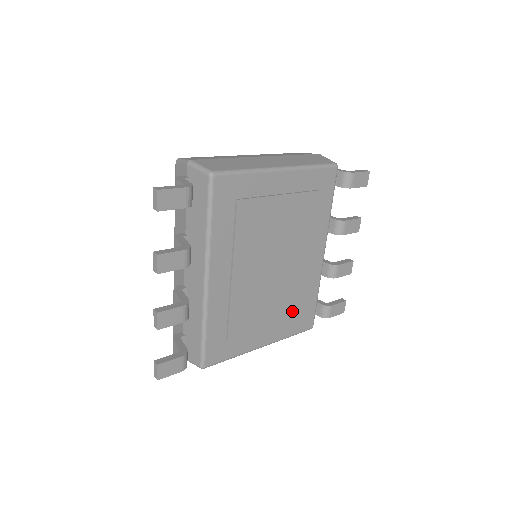
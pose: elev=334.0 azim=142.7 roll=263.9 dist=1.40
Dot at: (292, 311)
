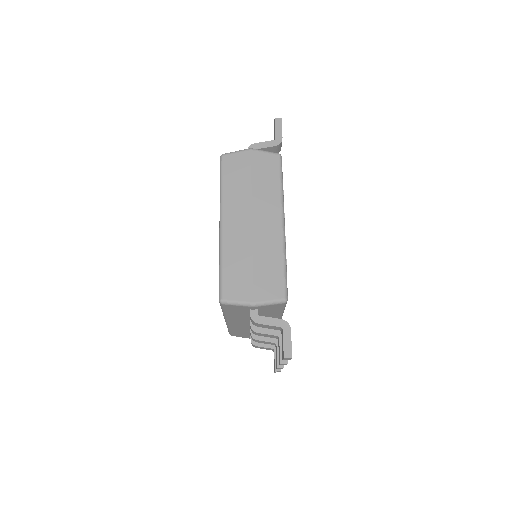
Dot at: occluded
